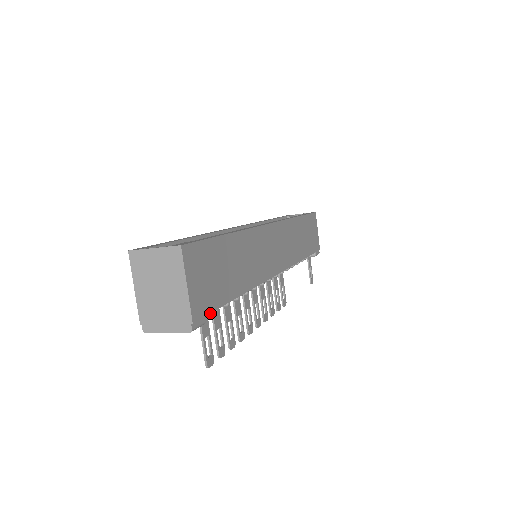
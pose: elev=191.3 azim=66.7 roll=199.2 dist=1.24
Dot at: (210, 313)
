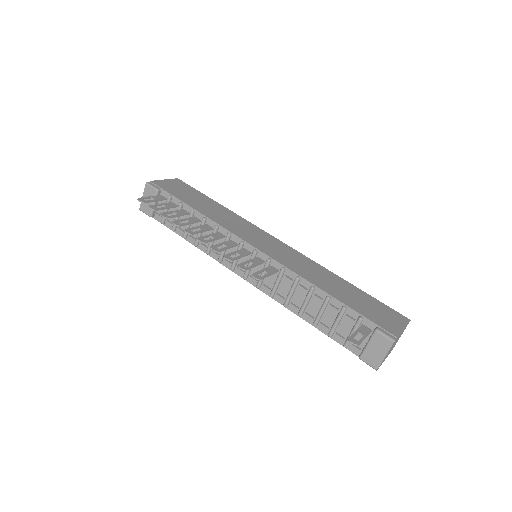
Dot at: (167, 199)
